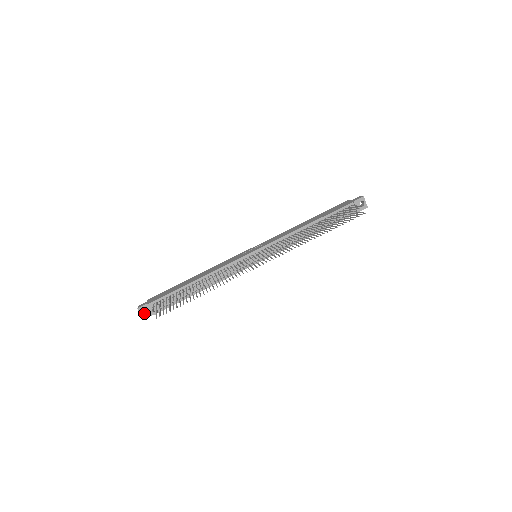
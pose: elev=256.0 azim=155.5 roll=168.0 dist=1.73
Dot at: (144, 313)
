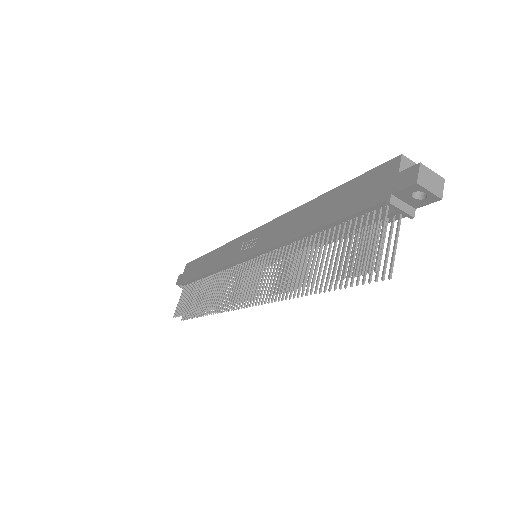
Dot at: occluded
